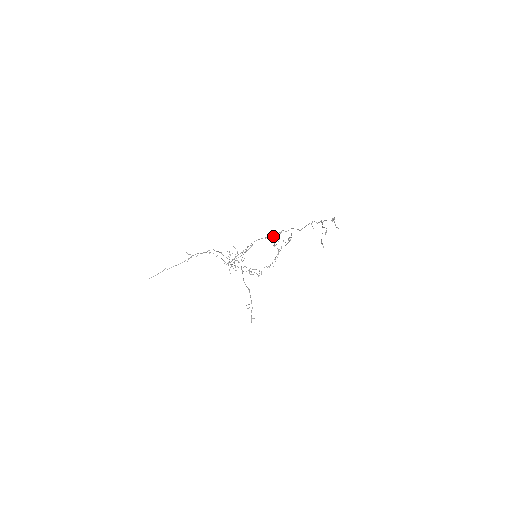
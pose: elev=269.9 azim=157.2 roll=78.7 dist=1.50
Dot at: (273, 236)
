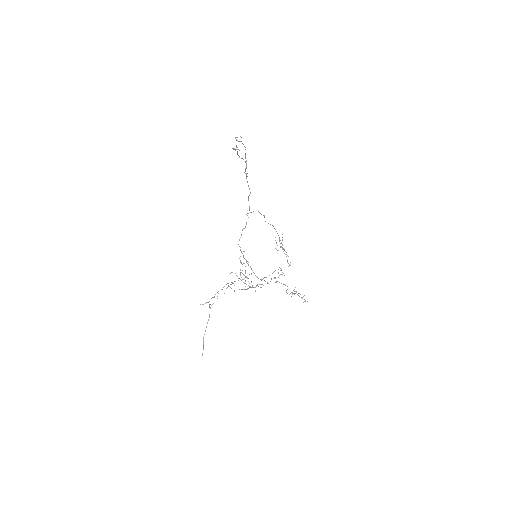
Dot at: occluded
